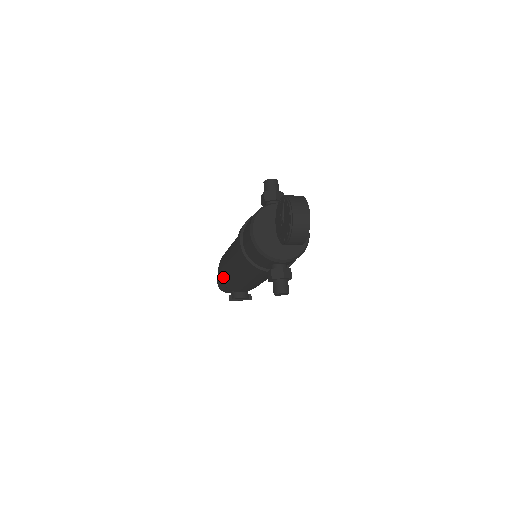
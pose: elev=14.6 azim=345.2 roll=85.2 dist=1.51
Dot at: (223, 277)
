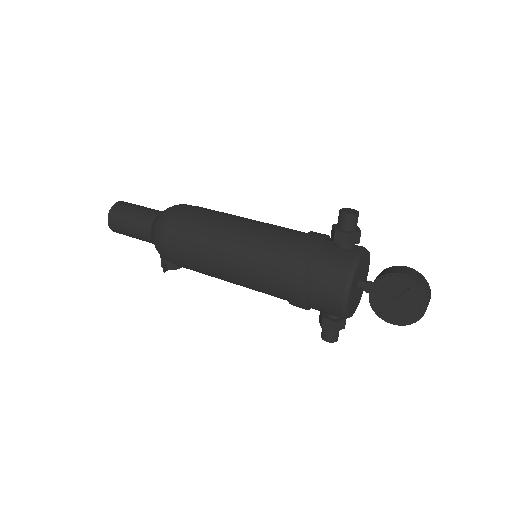
Dot at: (181, 261)
